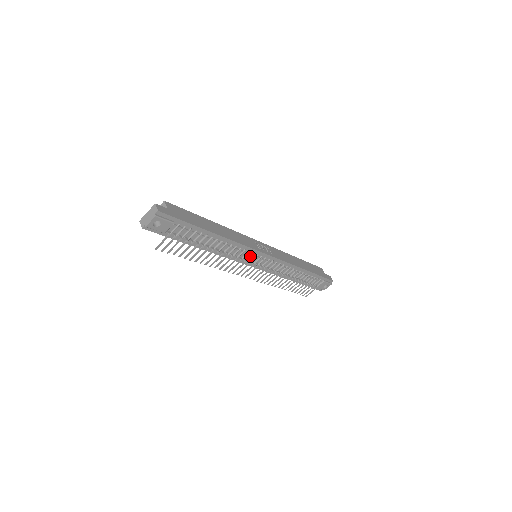
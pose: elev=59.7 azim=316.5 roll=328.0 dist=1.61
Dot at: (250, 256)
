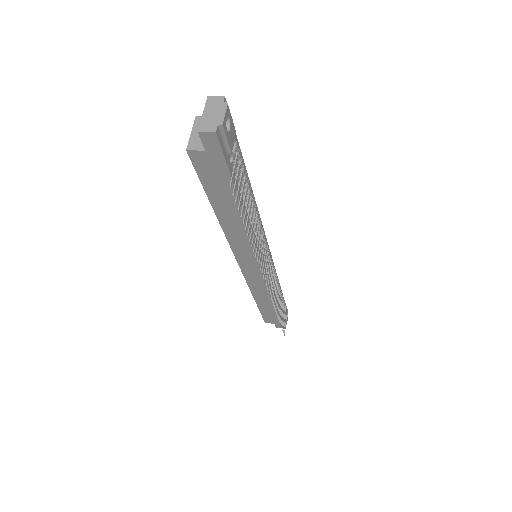
Dot at: occluded
